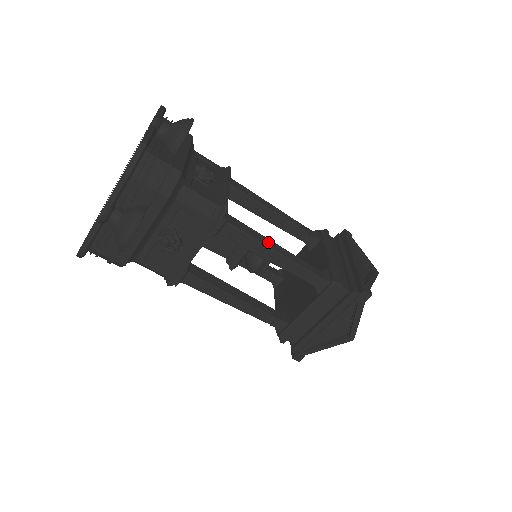
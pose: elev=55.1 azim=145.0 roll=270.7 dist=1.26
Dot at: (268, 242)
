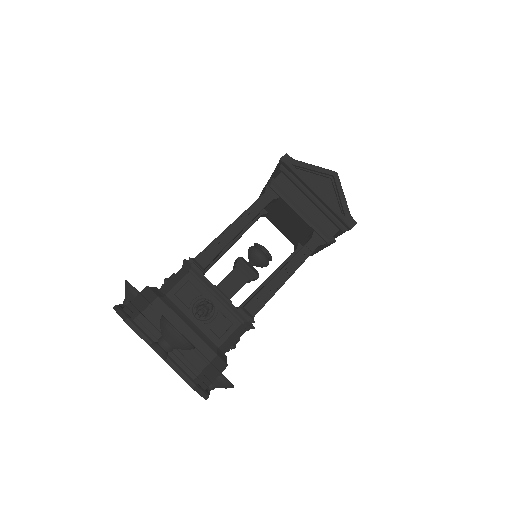
Dot at: (276, 282)
